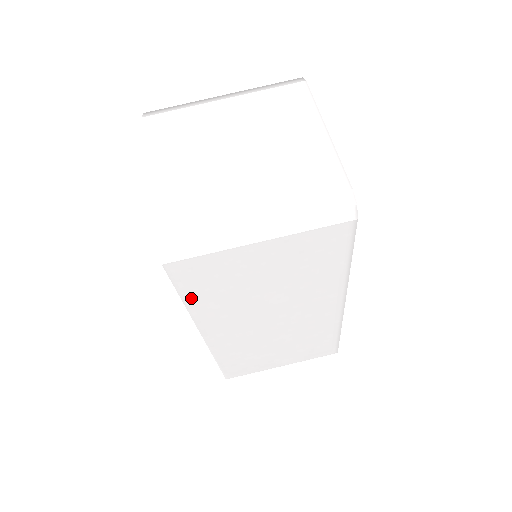
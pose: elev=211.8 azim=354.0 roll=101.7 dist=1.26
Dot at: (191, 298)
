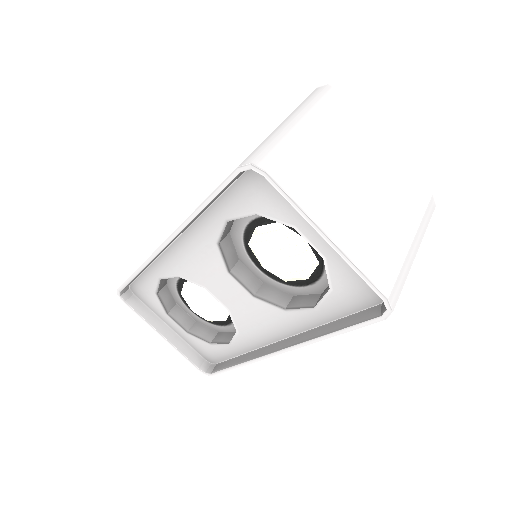
Dot at: occluded
